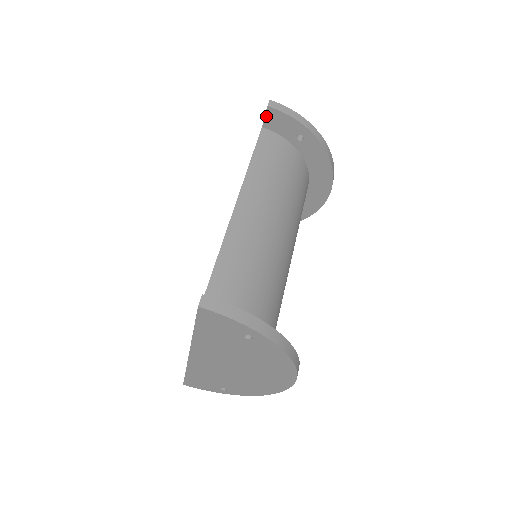
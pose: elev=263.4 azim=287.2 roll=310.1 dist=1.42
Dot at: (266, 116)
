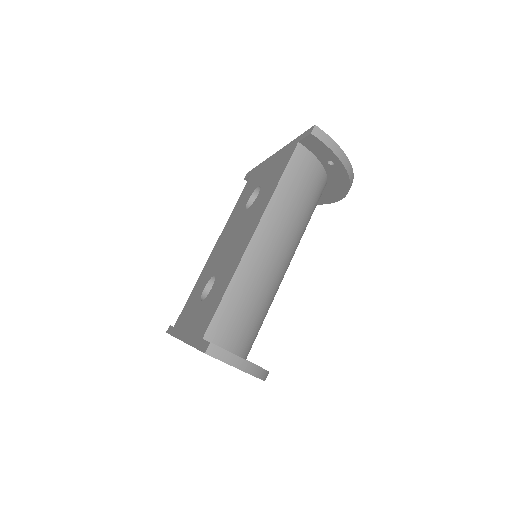
Dot at: (306, 138)
